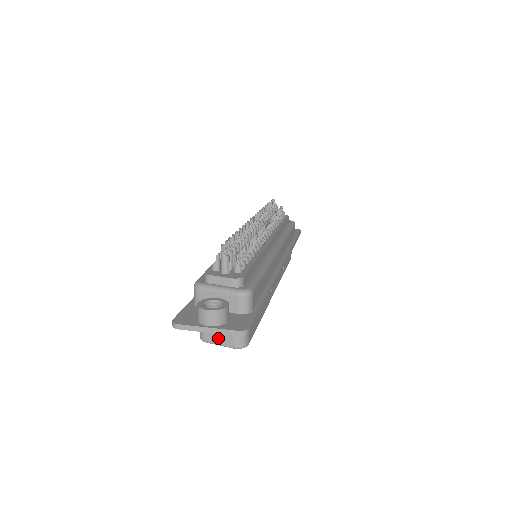
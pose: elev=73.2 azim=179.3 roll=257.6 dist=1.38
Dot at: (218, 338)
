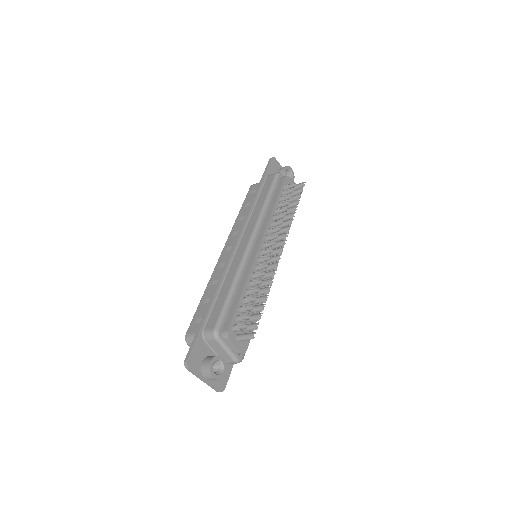
Dot at: occluded
